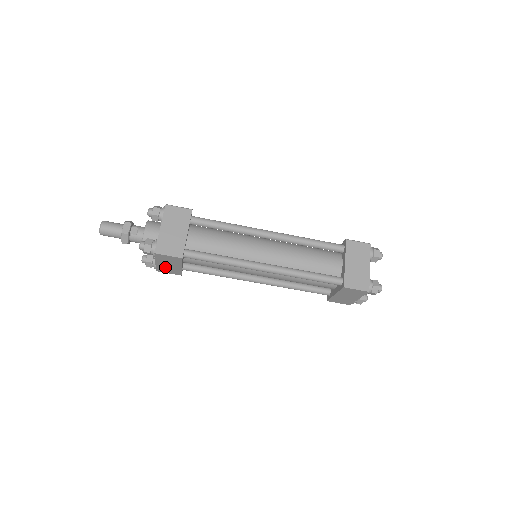
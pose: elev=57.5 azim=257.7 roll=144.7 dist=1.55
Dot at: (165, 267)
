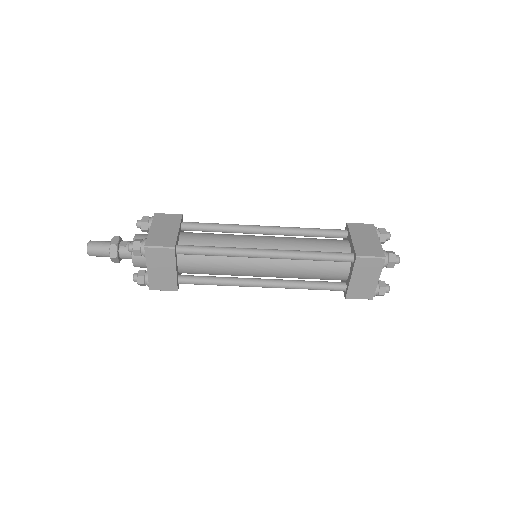
Dot at: (158, 277)
